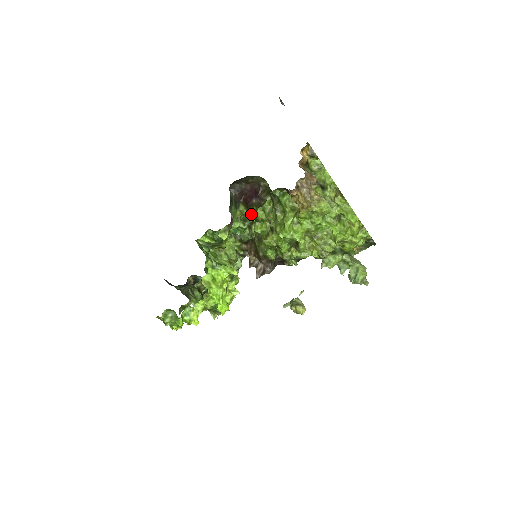
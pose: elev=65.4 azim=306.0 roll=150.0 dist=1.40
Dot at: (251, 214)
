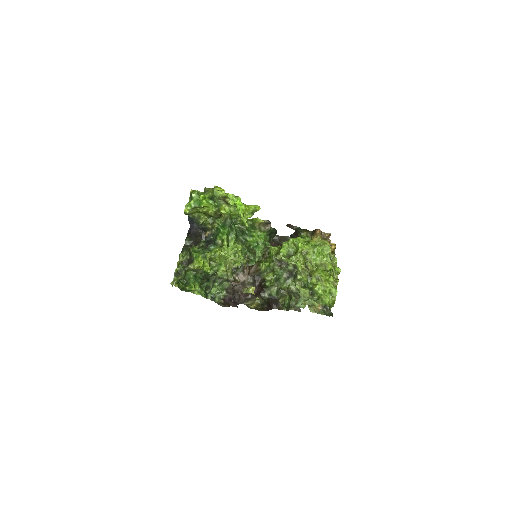
Dot at: occluded
